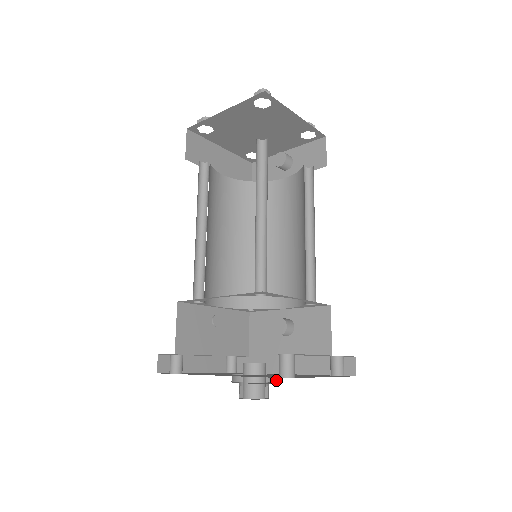
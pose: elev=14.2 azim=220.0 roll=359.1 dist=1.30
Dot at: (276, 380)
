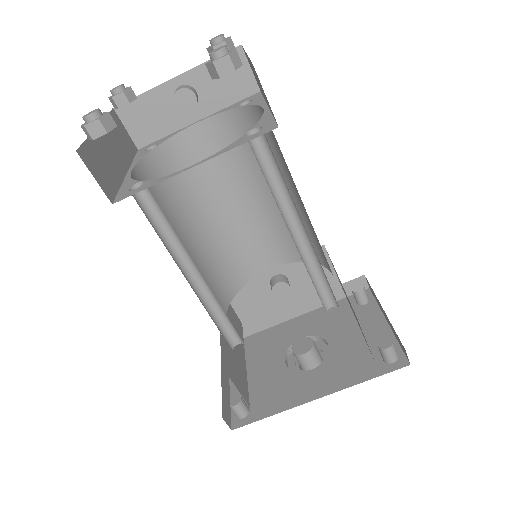
Dot at: (319, 340)
